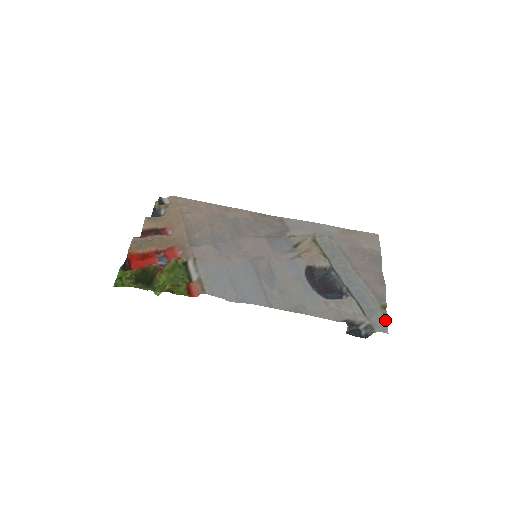
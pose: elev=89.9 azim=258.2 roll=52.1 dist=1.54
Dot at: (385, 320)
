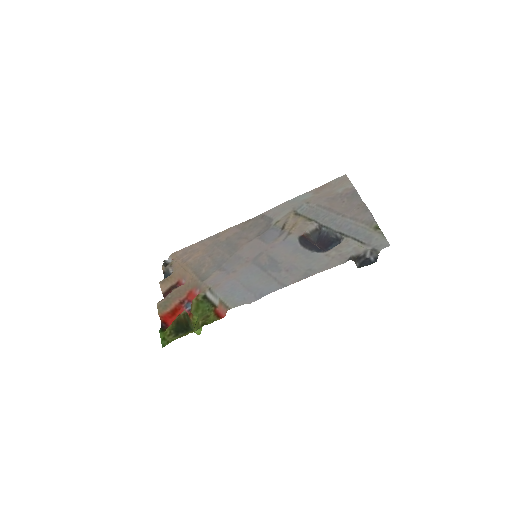
Dot at: (383, 237)
